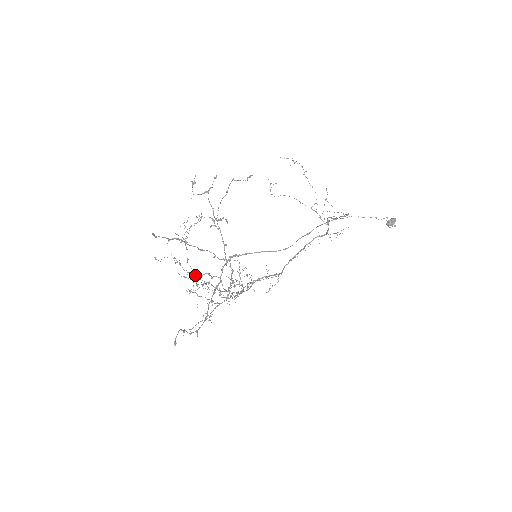
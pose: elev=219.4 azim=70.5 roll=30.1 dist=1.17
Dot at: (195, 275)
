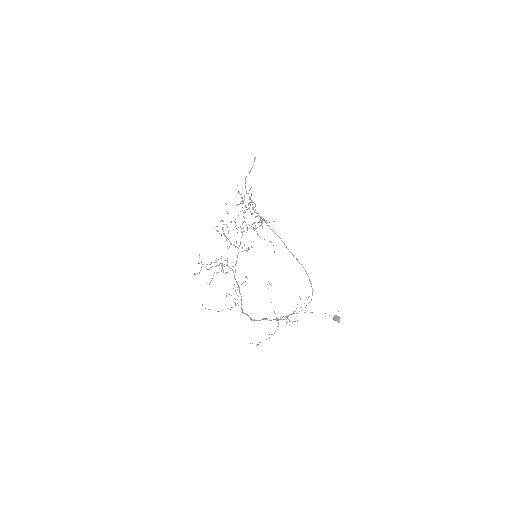
Dot at: occluded
